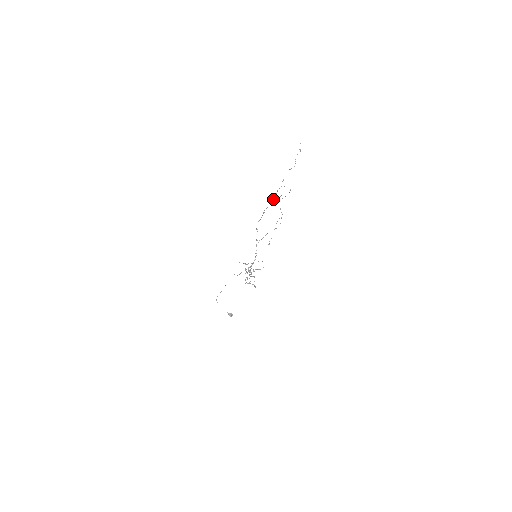
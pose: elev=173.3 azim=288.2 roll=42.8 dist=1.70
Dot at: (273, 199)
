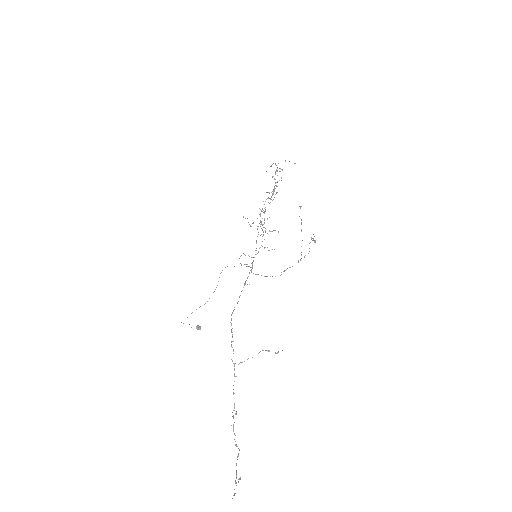
Dot at: (239, 363)
